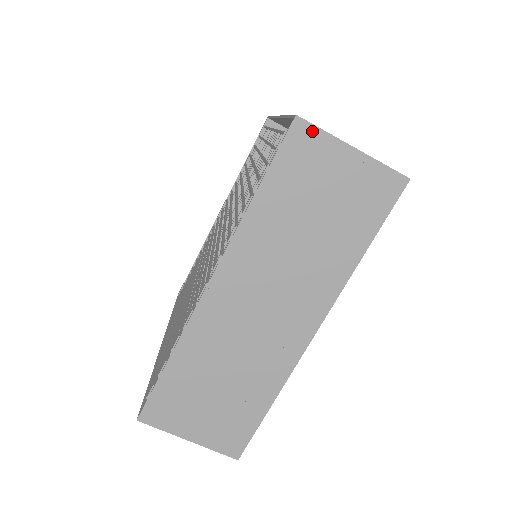
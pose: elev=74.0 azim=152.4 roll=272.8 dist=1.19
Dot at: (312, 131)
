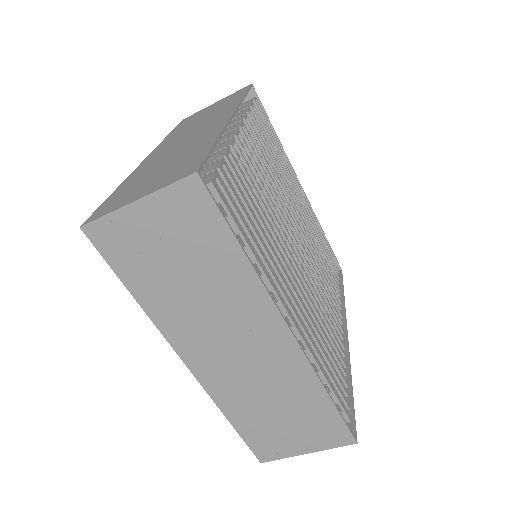
Dot at: (100, 224)
